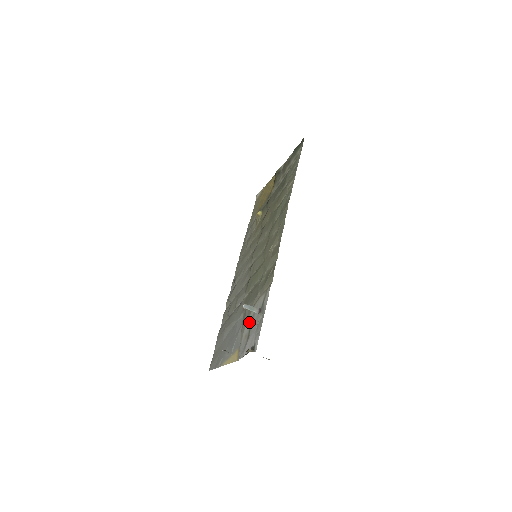
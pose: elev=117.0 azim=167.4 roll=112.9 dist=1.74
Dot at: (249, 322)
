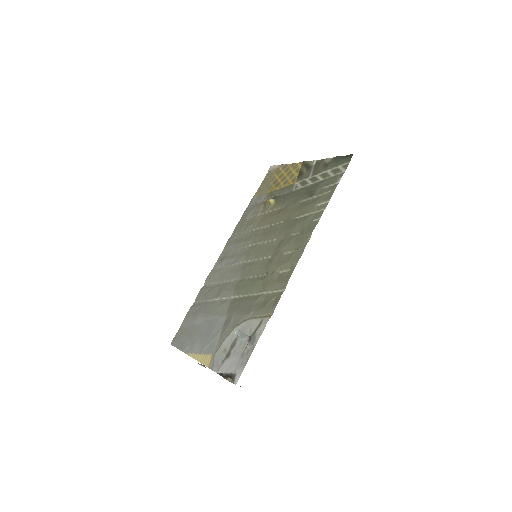
Dot at: (233, 337)
